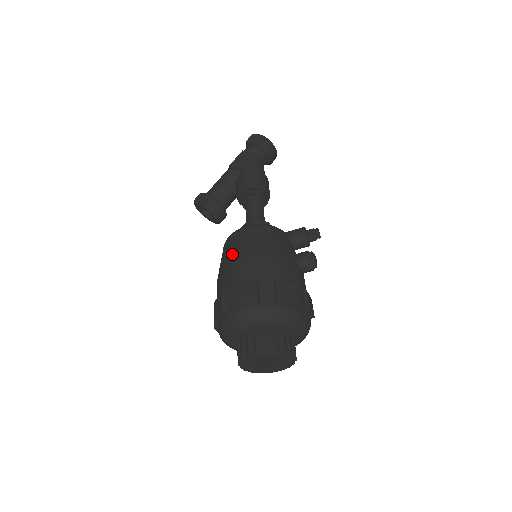
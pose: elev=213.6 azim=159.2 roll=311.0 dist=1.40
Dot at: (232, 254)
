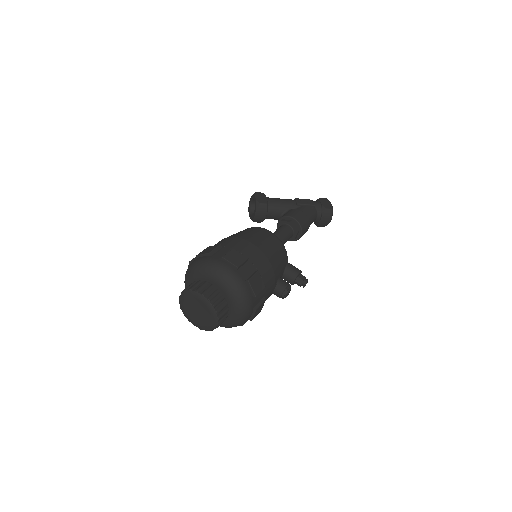
Dot at: (248, 234)
